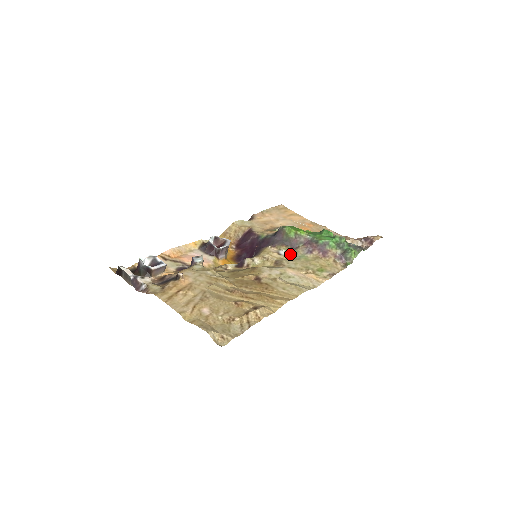
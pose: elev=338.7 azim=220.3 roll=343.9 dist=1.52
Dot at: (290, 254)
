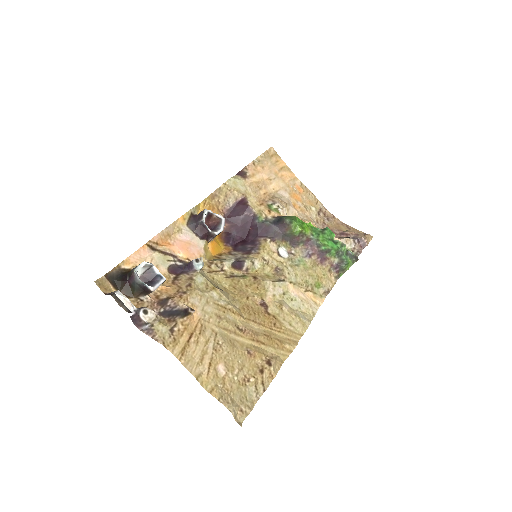
Dot at: (289, 254)
